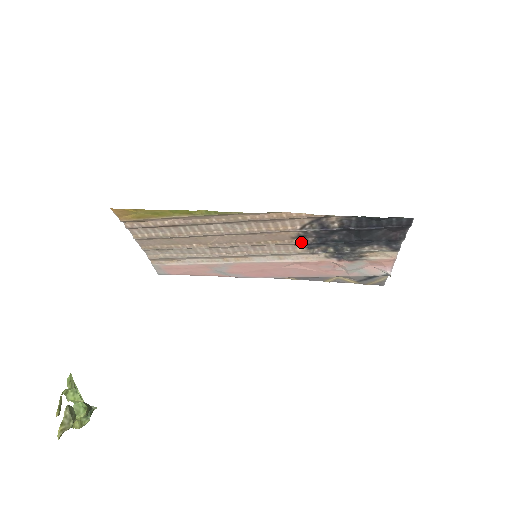
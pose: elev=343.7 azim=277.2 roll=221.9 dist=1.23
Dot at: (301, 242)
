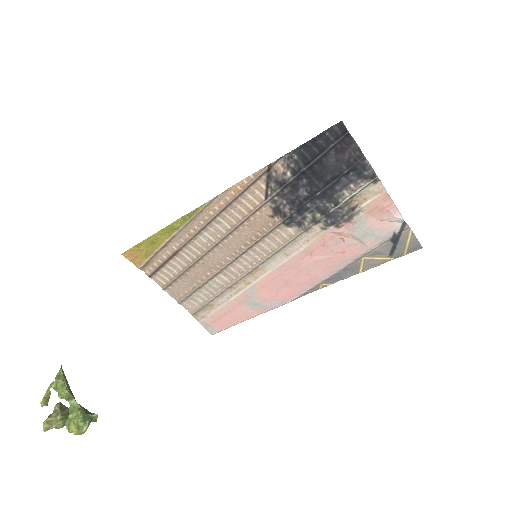
Dot at: (282, 218)
